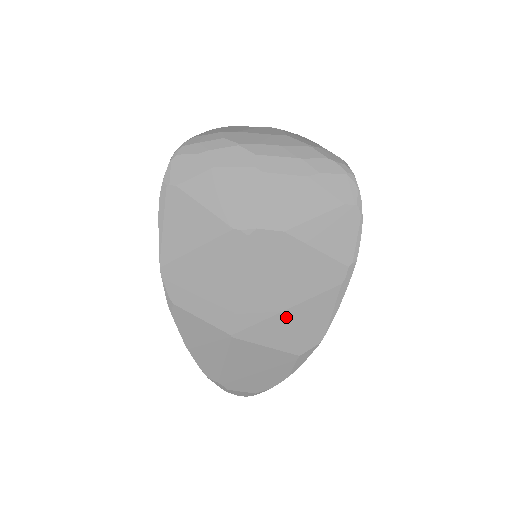
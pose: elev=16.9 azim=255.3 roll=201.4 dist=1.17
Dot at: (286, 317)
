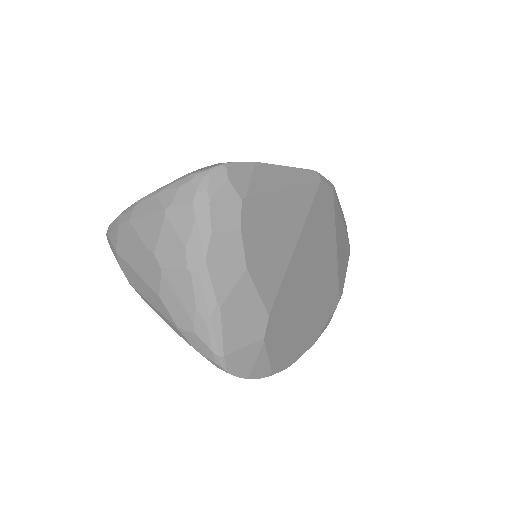
Dot at: occluded
